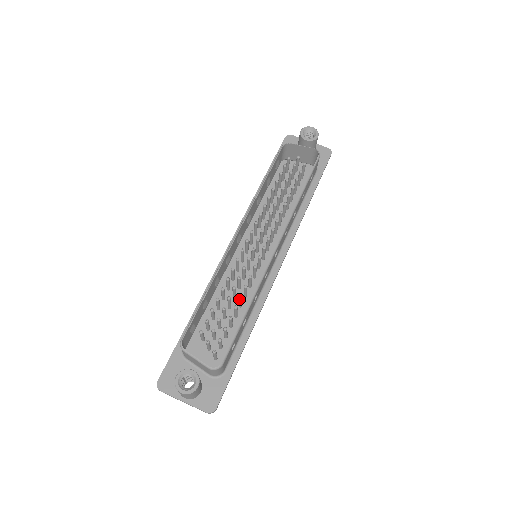
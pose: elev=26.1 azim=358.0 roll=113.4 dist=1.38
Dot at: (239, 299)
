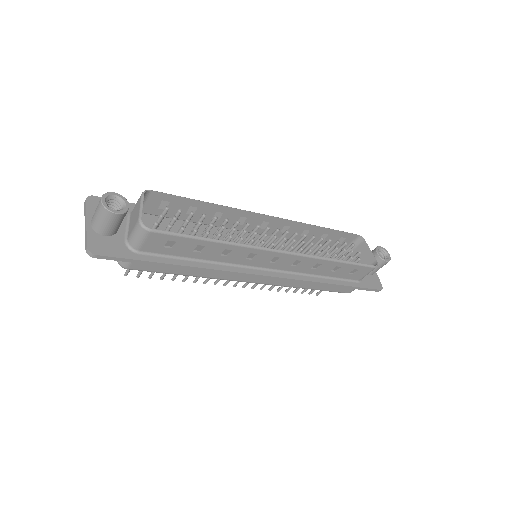
Dot at: (216, 236)
